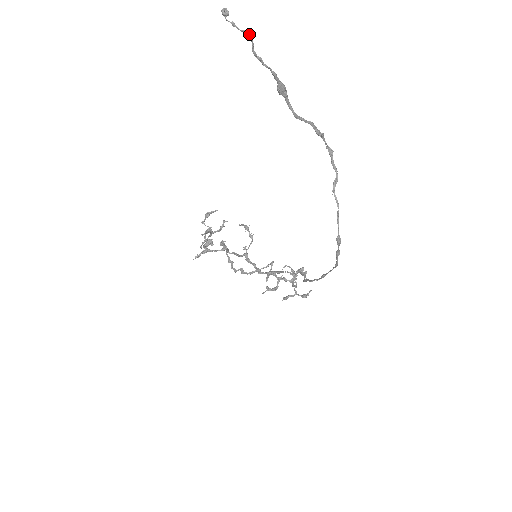
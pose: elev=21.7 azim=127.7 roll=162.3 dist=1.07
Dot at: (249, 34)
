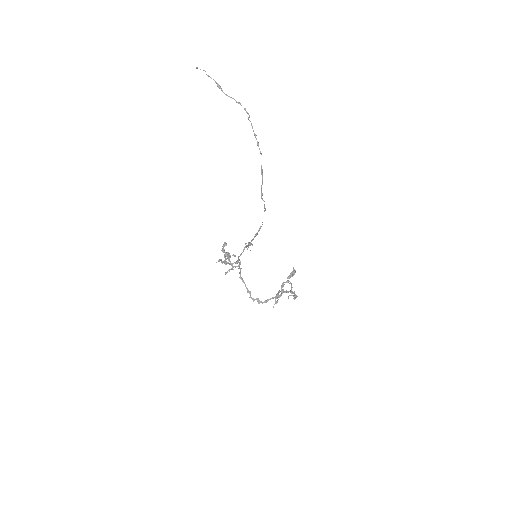
Dot at: (204, 70)
